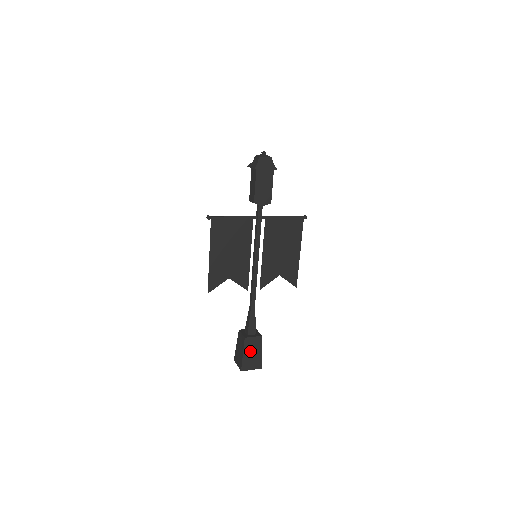
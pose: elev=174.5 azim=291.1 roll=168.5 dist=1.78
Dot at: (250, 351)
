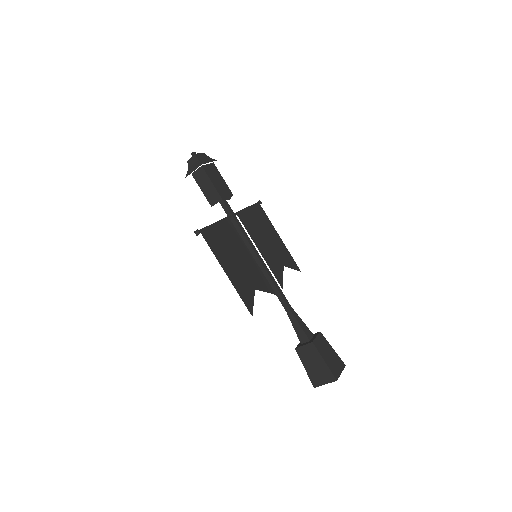
Dot at: (326, 354)
